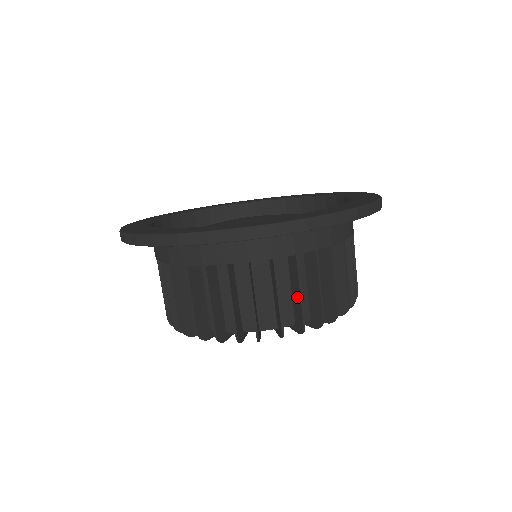
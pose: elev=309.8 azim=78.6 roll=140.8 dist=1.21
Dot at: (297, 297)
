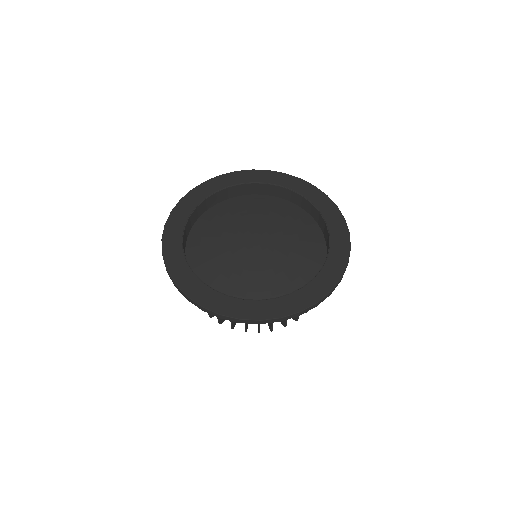
Dot at: occluded
